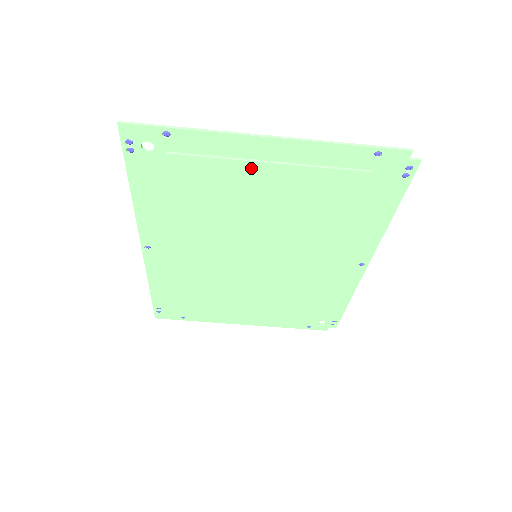
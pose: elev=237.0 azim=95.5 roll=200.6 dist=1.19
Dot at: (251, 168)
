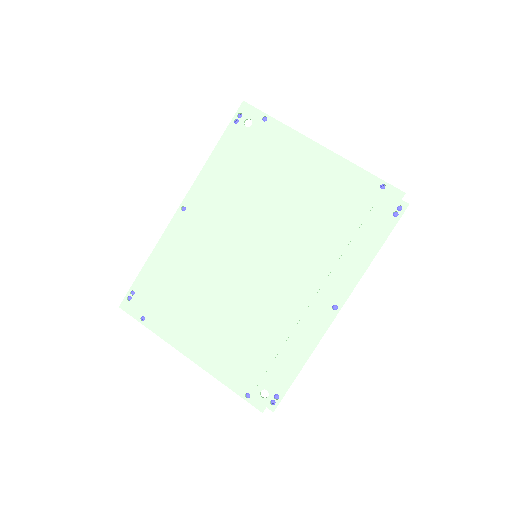
Dot at: (300, 162)
